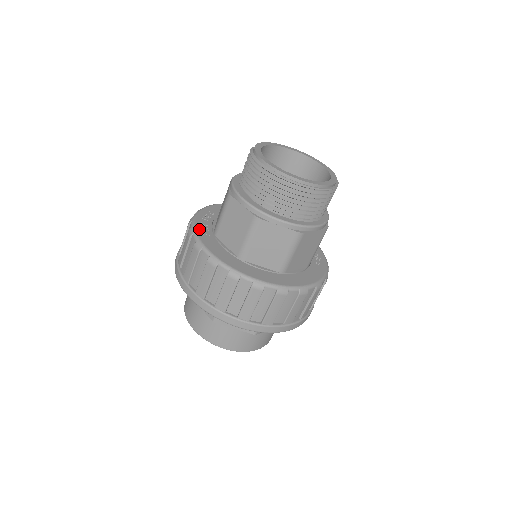
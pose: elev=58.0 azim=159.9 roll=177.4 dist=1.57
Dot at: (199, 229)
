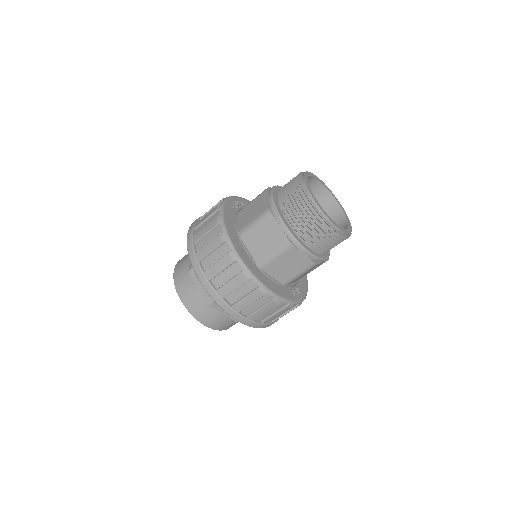
Dot at: (231, 201)
